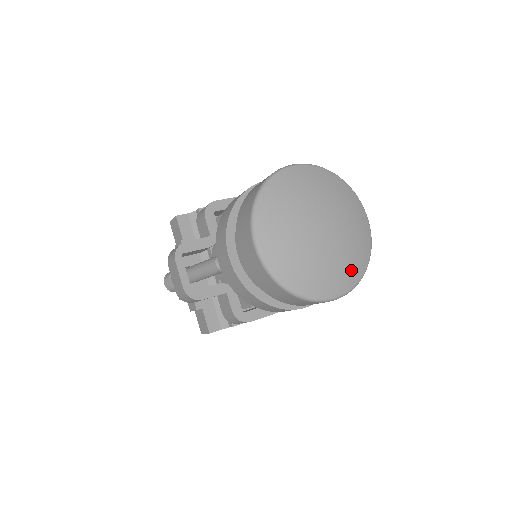
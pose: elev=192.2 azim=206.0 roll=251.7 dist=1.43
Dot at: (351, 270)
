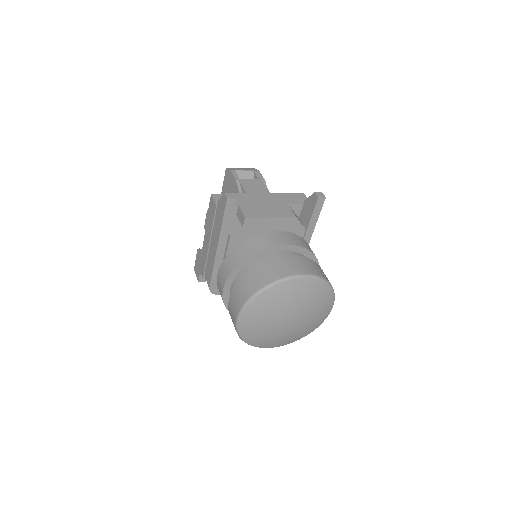
Dot at: (324, 303)
